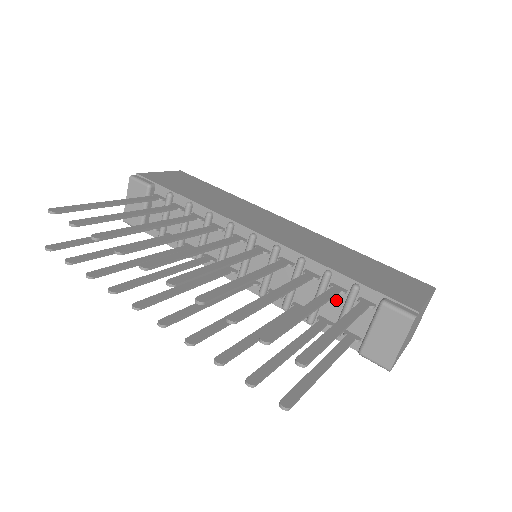
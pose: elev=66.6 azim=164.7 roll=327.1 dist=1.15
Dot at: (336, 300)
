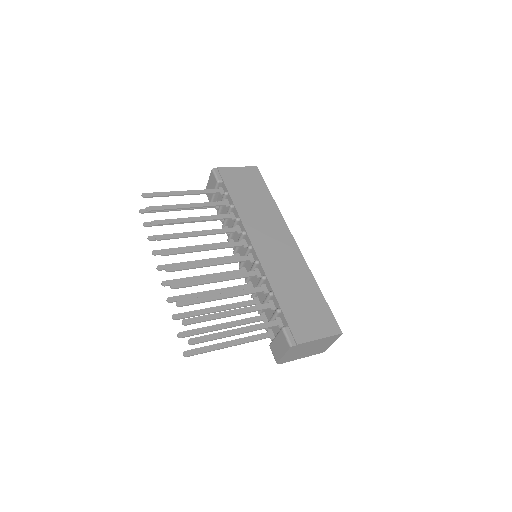
Dot at: (271, 310)
